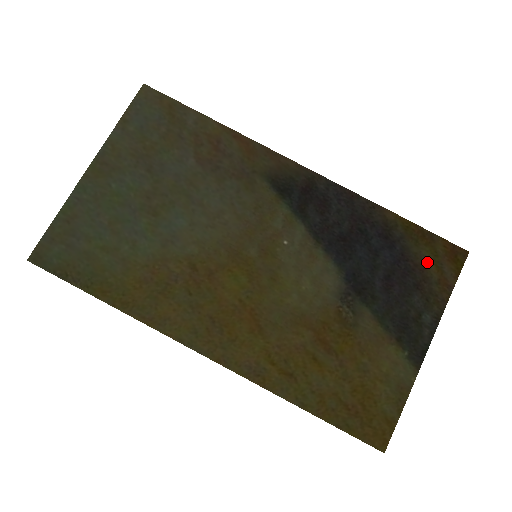
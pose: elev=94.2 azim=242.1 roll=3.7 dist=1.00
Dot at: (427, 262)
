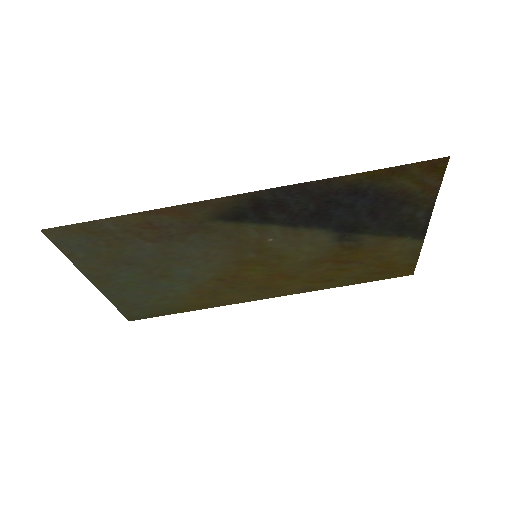
Dot at: (405, 186)
